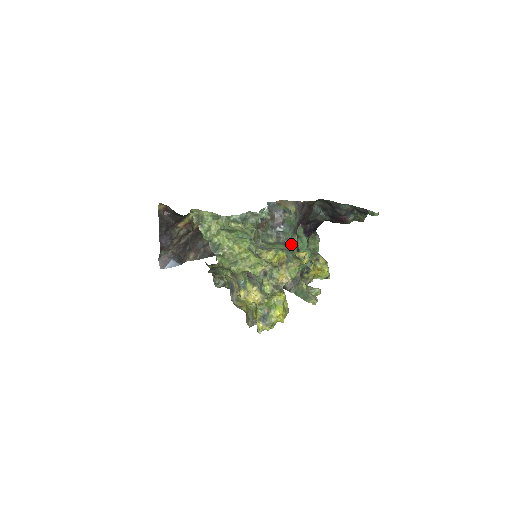
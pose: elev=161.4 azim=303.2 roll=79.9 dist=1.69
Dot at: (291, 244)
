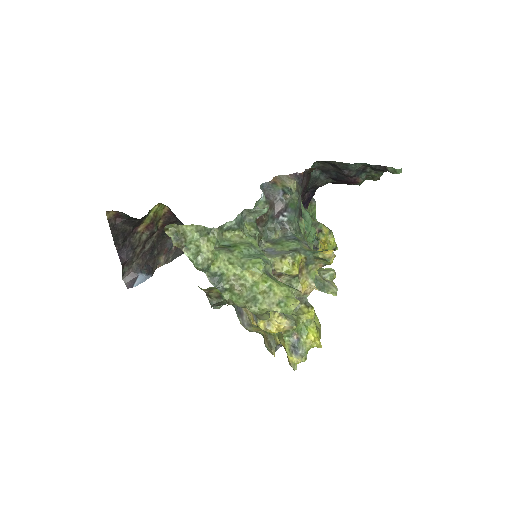
Dot at: (301, 234)
